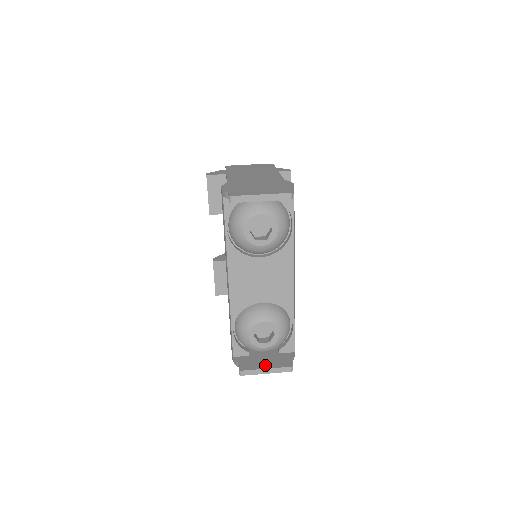
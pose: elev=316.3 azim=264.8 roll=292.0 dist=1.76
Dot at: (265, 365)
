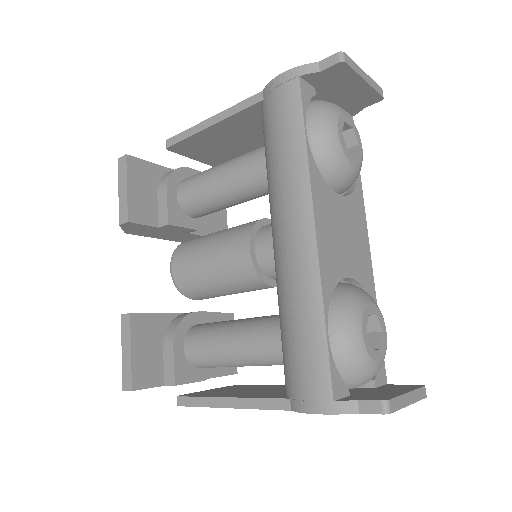
Dot at: (397, 391)
